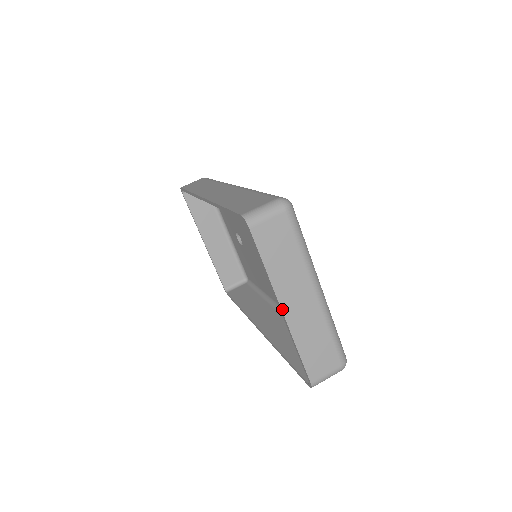
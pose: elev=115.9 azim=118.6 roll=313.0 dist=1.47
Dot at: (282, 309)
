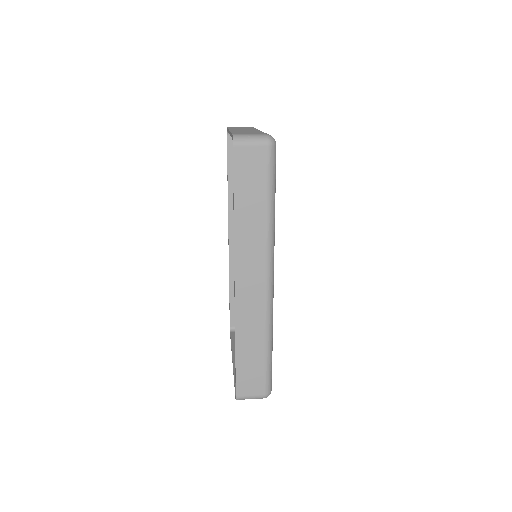
Dot at: occluded
